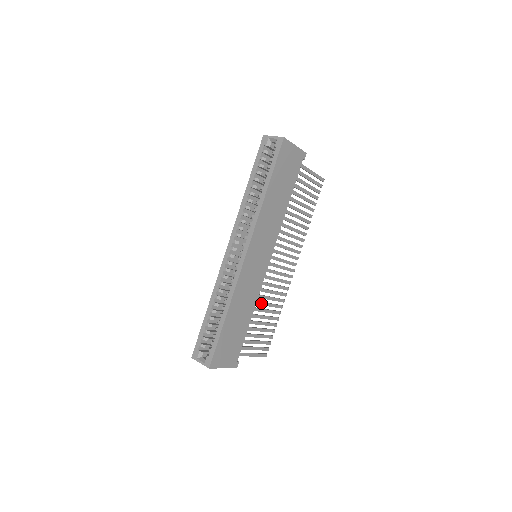
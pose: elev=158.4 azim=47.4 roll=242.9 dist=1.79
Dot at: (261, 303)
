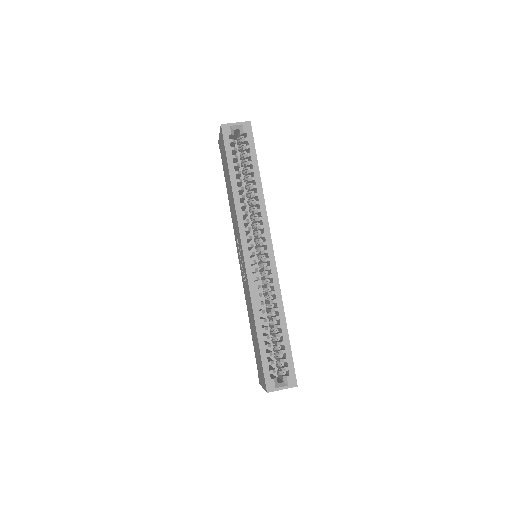
Dot at: occluded
